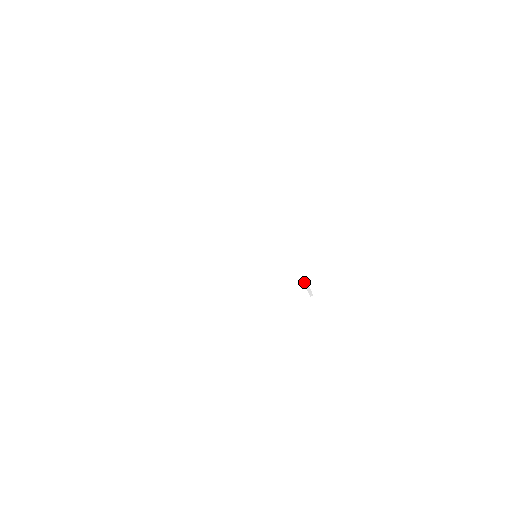
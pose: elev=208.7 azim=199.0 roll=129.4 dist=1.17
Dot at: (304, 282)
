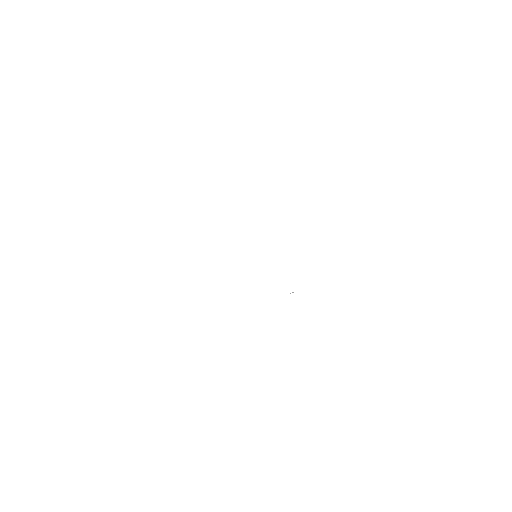
Dot at: (287, 279)
